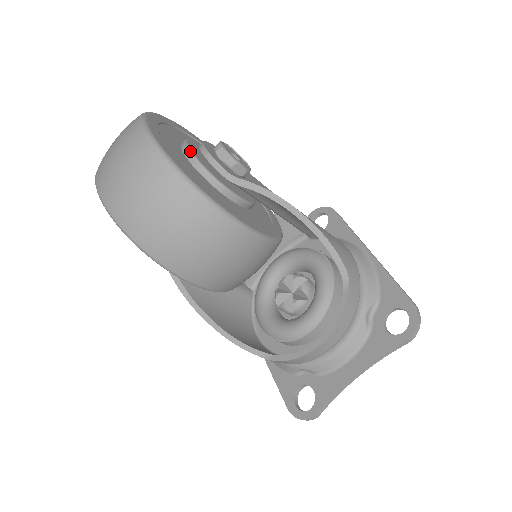
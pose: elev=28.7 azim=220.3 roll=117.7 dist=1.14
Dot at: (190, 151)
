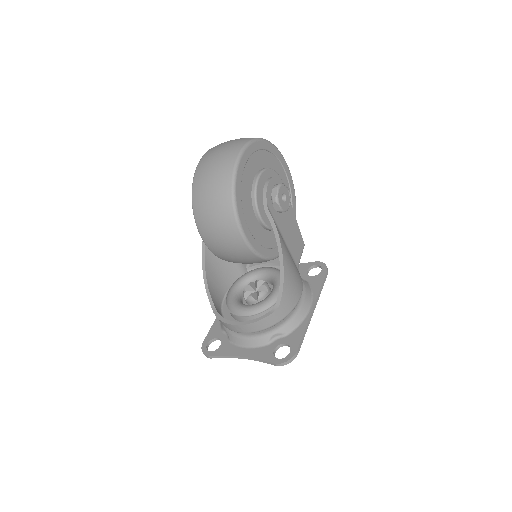
Dot at: (258, 177)
